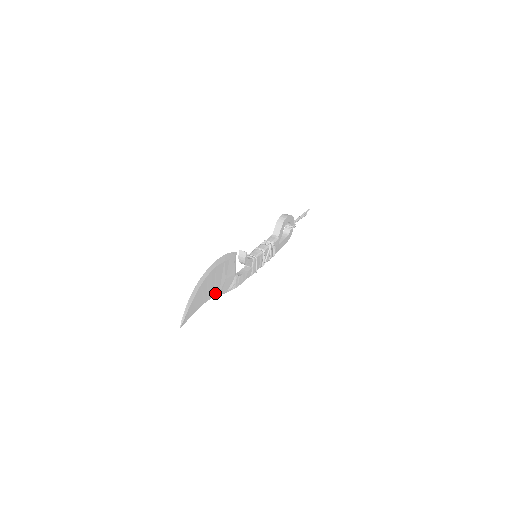
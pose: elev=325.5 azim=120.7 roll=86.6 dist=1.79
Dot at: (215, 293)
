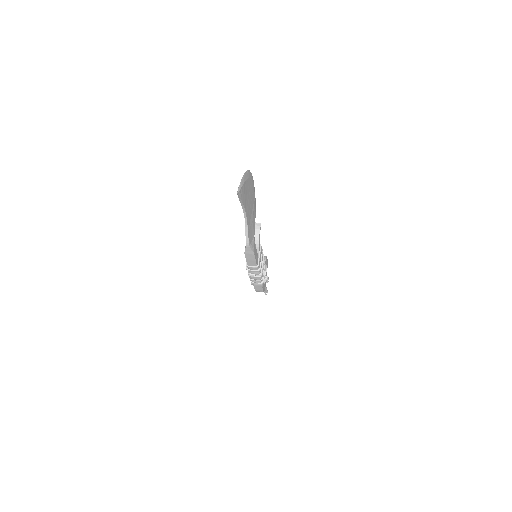
Dot at: (248, 221)
